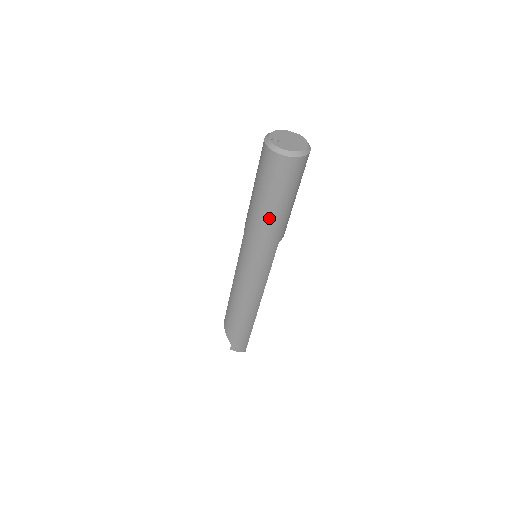
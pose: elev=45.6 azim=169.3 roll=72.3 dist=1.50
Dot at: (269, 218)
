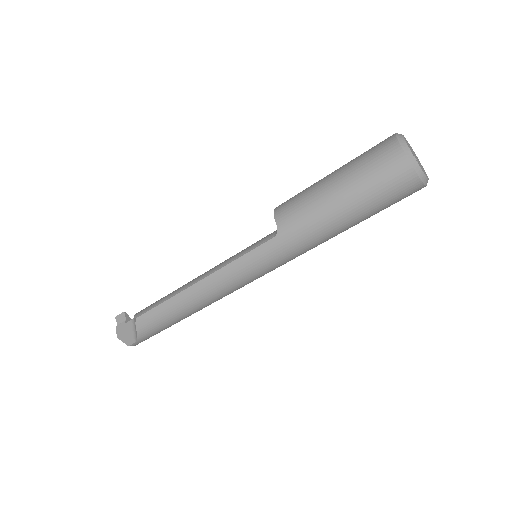
Dot at: (336, 234)
